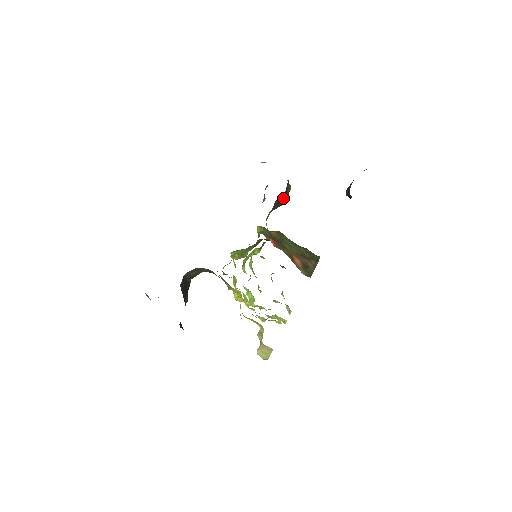
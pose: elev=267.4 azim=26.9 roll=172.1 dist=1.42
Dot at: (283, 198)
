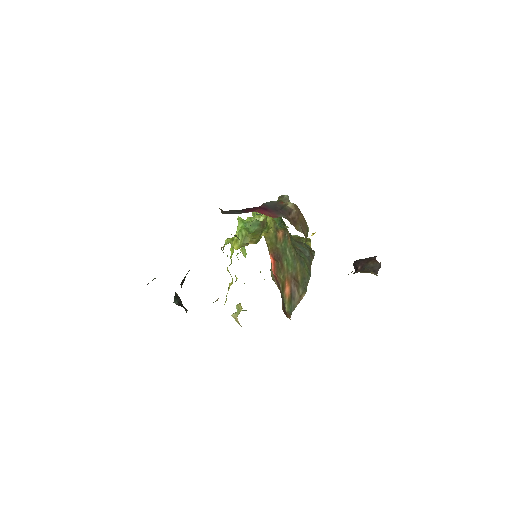
Dot at: occluded
